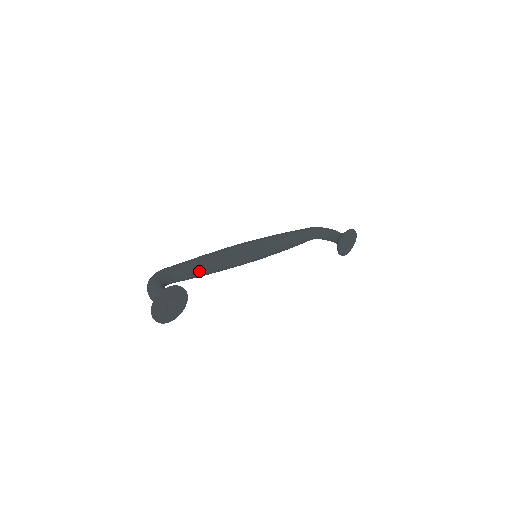
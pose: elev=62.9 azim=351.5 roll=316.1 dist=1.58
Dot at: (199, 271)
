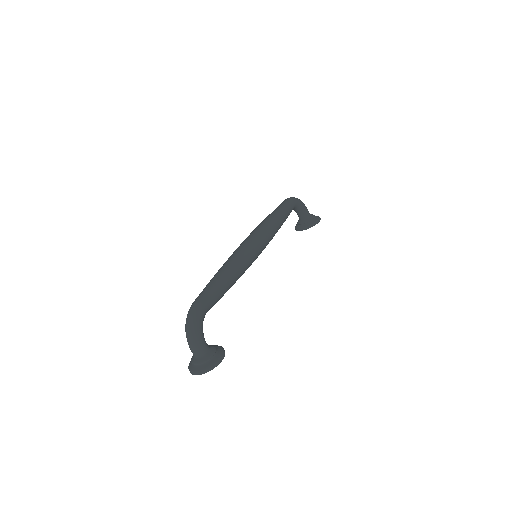
Dot at: occluded
